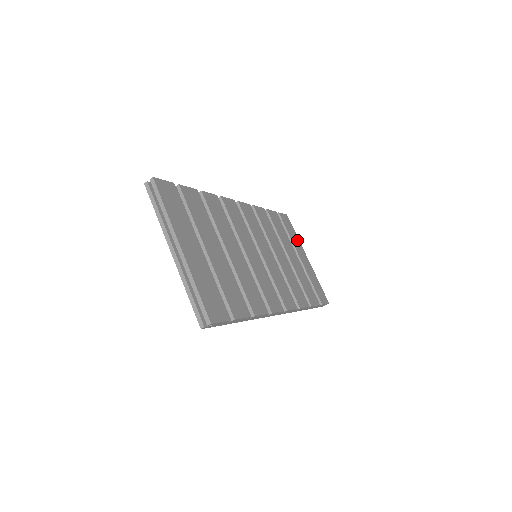
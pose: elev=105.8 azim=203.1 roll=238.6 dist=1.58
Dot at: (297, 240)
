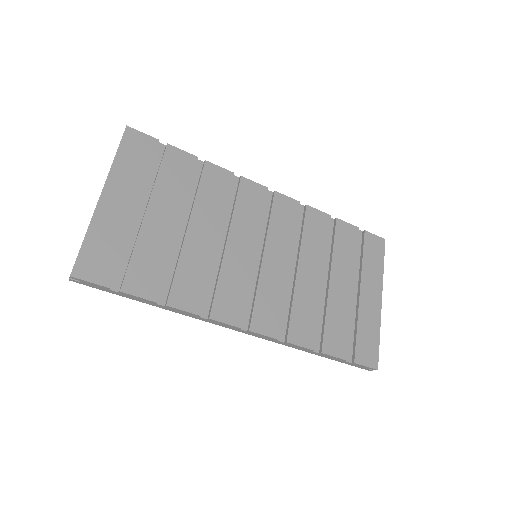
Dot at: (378, 273)
